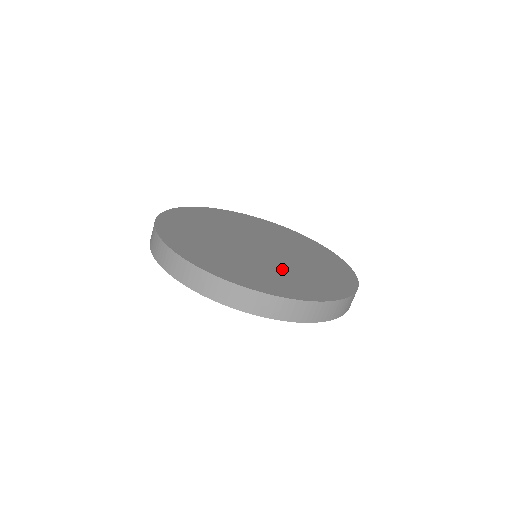
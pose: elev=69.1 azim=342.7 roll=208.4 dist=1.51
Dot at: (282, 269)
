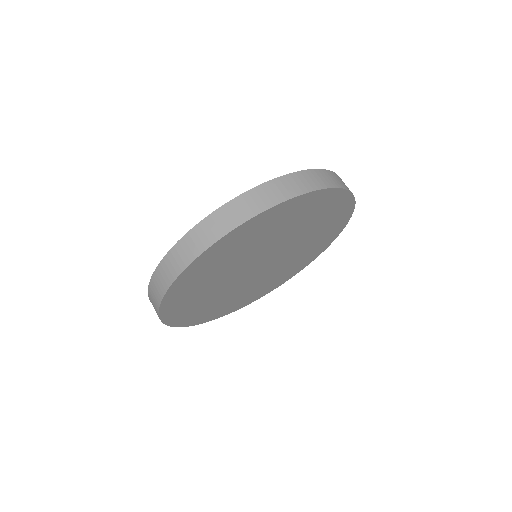
Dot at: occluded
